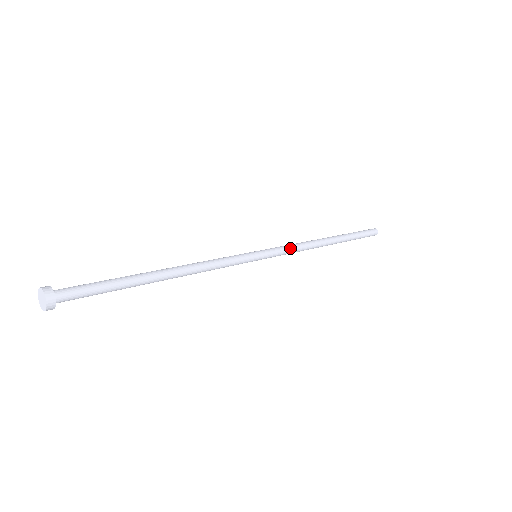
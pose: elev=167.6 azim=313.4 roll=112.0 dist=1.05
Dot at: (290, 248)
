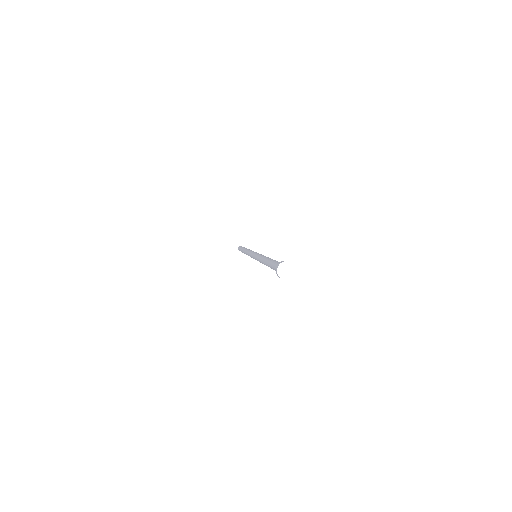
Dot at: occluded
